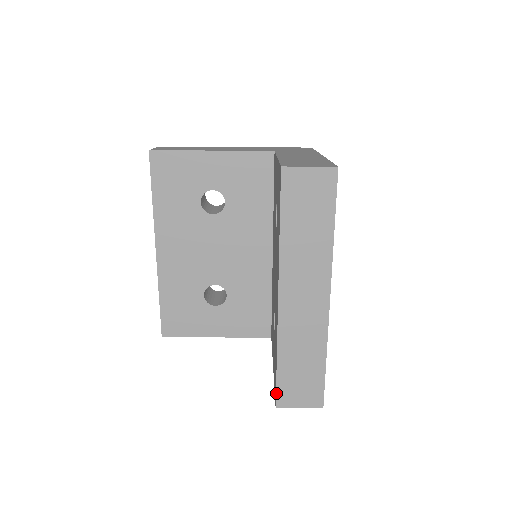
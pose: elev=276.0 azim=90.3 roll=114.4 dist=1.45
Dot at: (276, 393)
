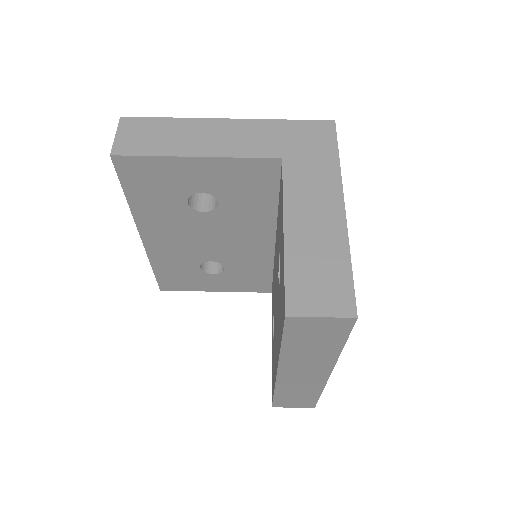
Dot at: (272, 403)
